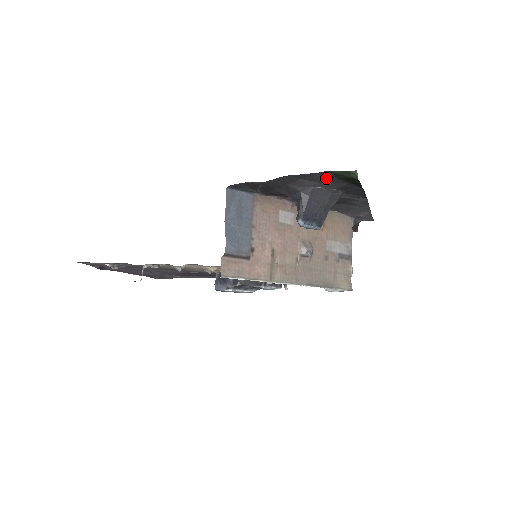
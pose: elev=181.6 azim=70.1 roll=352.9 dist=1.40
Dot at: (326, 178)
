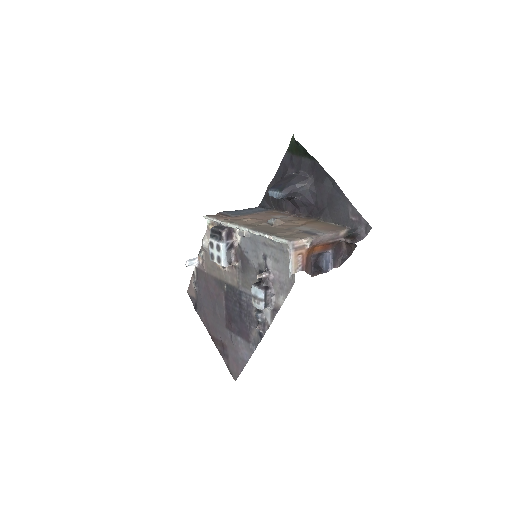
Dot at: (291, 160)
